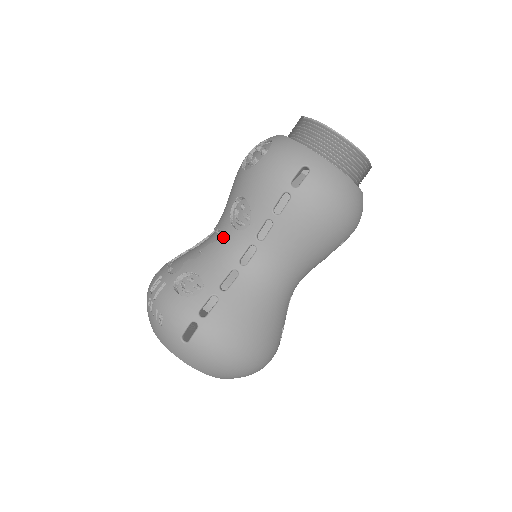
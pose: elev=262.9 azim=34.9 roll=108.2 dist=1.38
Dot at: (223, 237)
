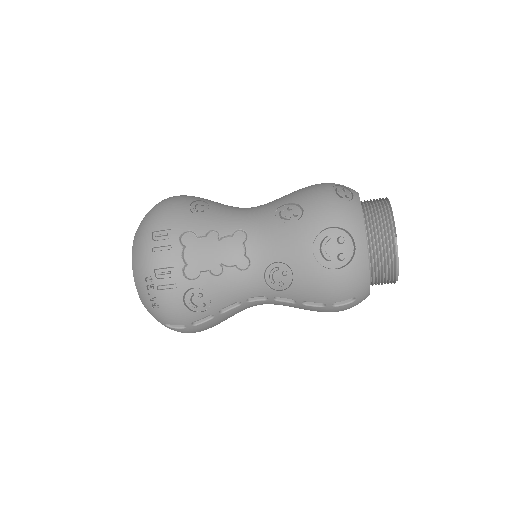
Dot at: (249, 275)
